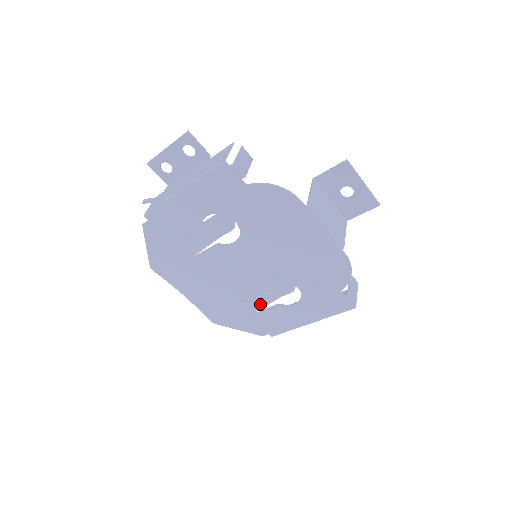
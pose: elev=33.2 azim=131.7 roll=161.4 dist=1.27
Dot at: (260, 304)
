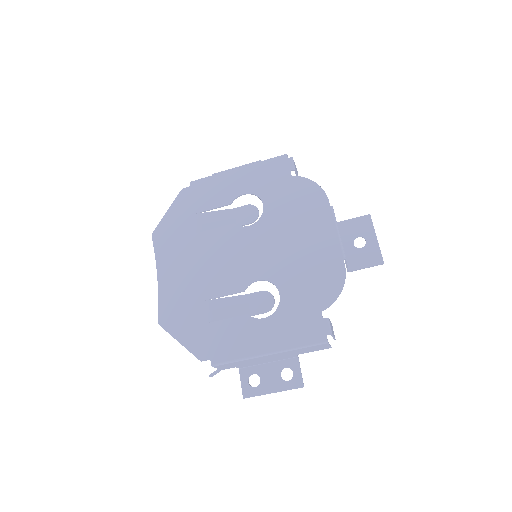
Dot at: (226, 313)
